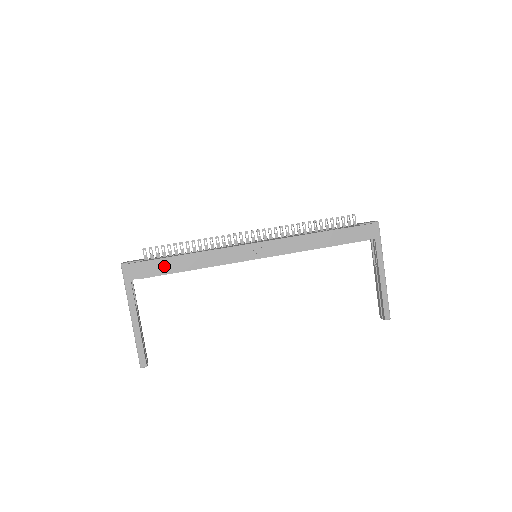
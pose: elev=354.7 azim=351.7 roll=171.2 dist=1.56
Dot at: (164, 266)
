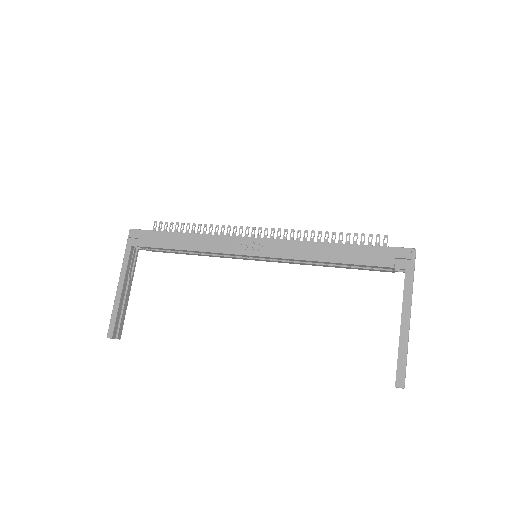
Dot at: (162, 239)
